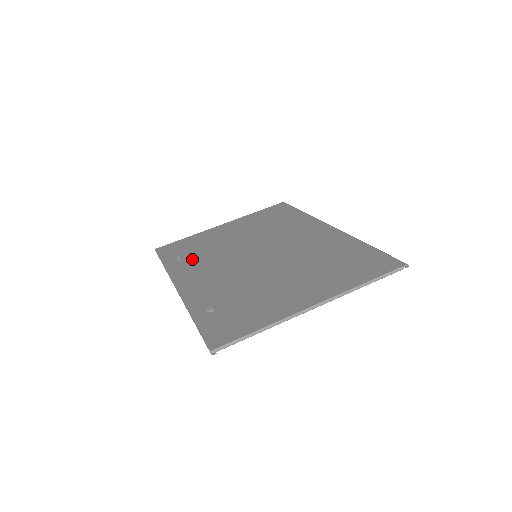
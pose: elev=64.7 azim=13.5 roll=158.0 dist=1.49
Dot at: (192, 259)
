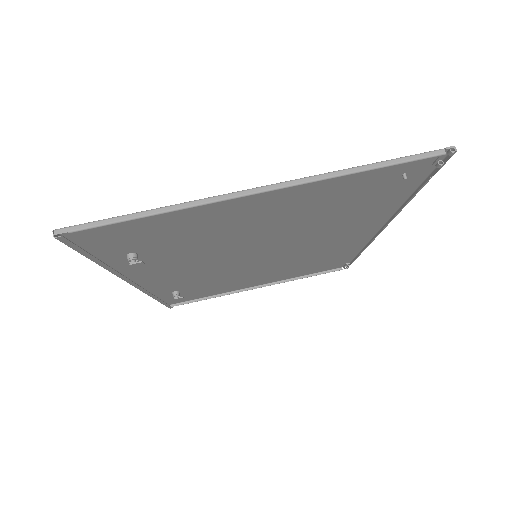
Dot at: (187, 284)
